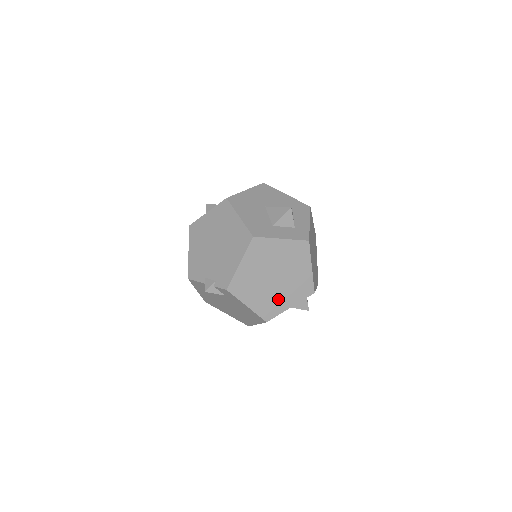
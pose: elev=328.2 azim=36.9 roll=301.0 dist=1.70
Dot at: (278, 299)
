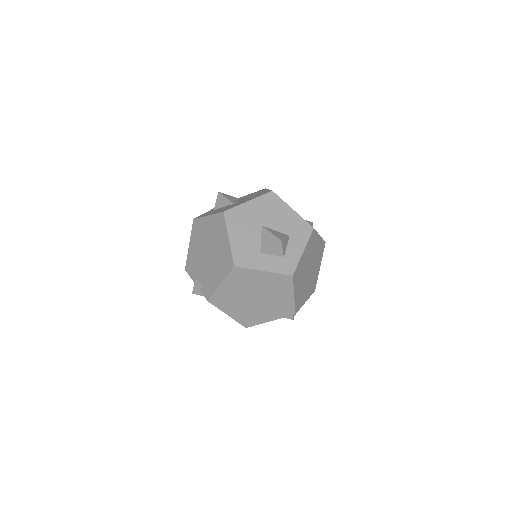
Dot at: (258, 314)
